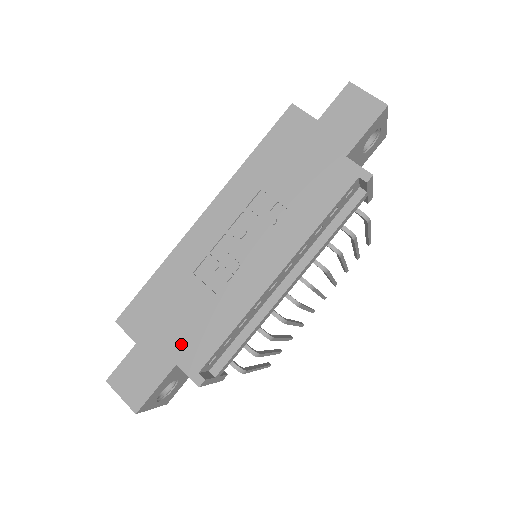
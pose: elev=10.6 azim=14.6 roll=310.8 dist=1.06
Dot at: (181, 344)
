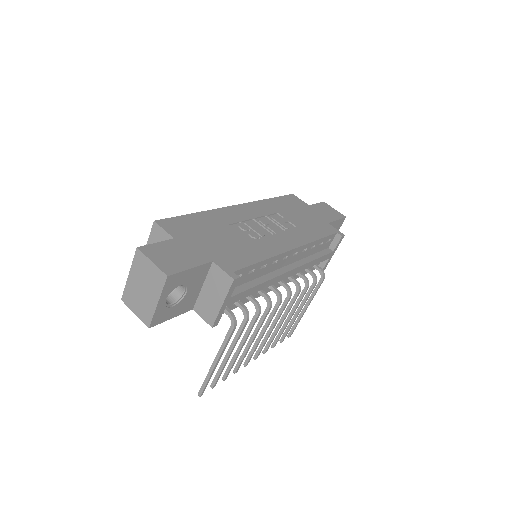
Dot at: (218, 252)
